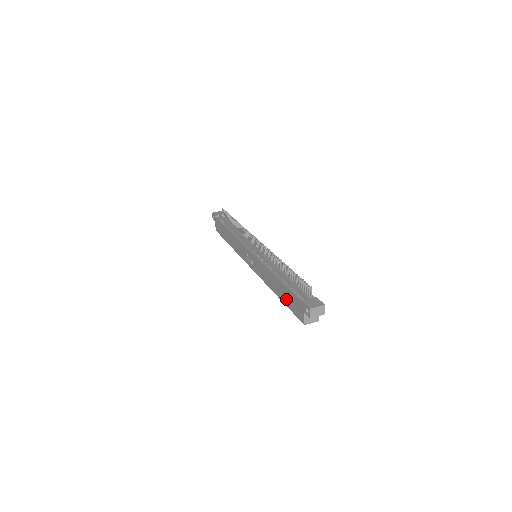
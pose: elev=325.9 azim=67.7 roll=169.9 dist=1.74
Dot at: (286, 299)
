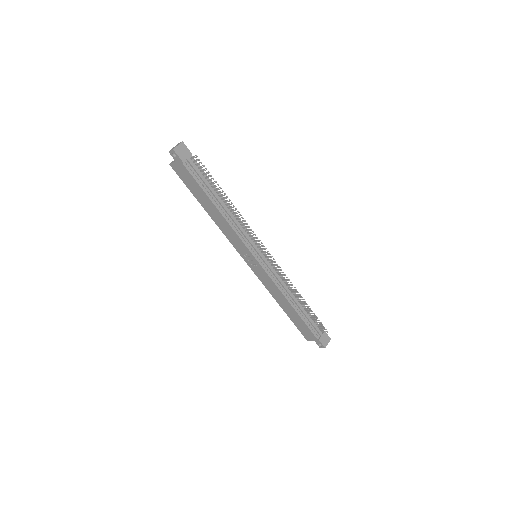
Dot at: (295, 321)
